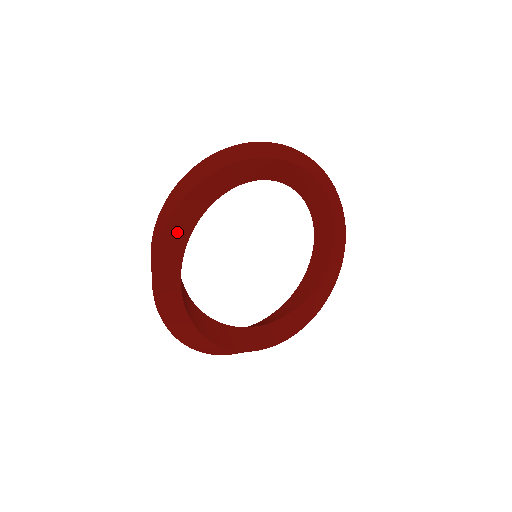
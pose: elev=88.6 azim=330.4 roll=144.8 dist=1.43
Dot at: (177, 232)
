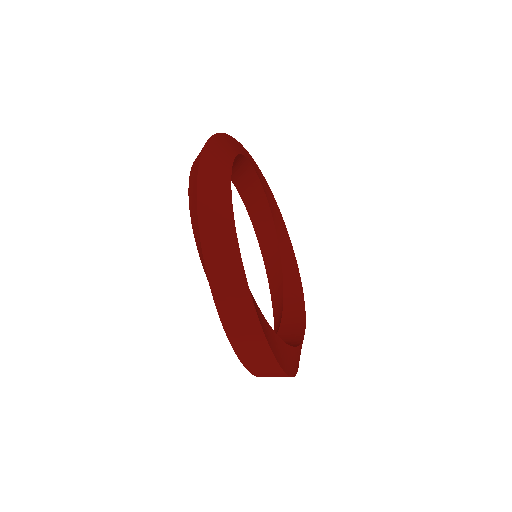
Dot at: (282, 355)
